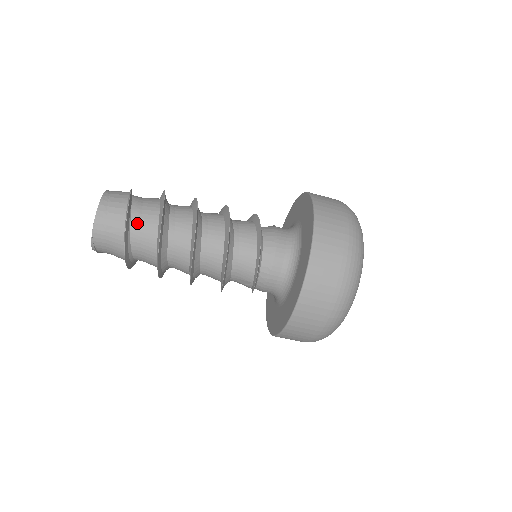
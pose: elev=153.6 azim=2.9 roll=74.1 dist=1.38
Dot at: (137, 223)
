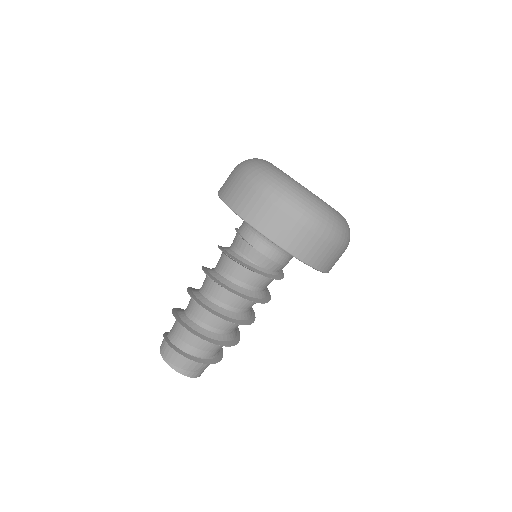
Dot at: (211, 354)
